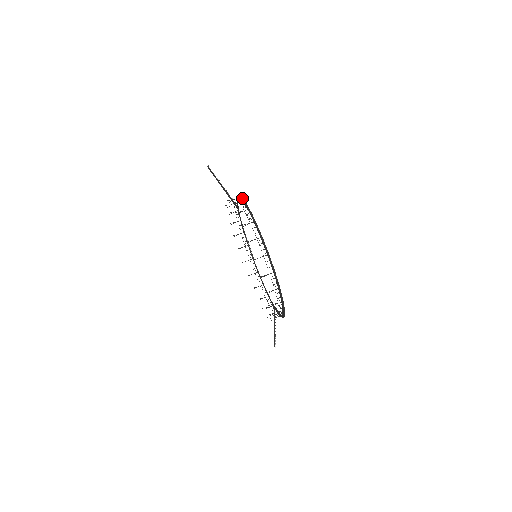
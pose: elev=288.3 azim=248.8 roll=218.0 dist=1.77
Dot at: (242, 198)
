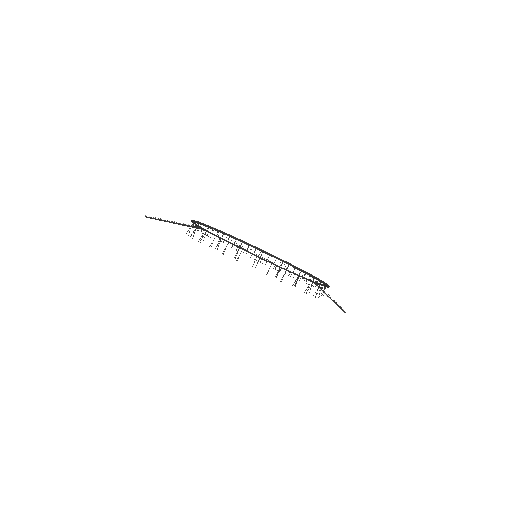
Dot at: (195, 221)
